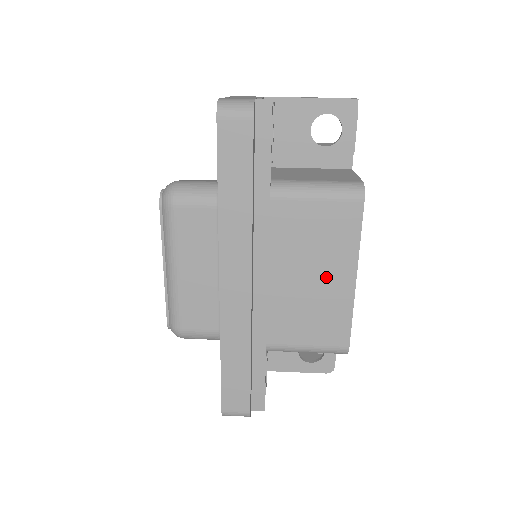
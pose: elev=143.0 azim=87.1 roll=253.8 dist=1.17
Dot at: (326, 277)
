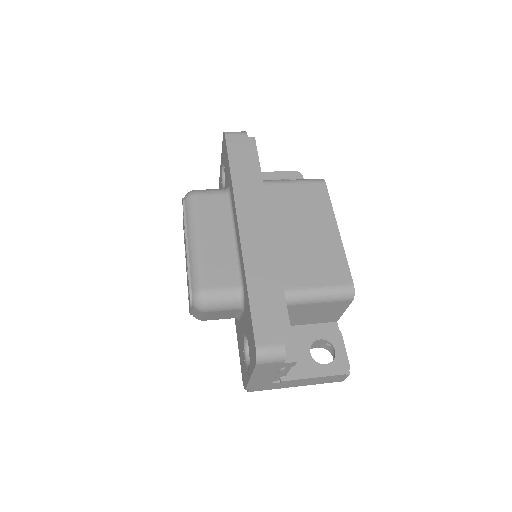
Dot at: (316, 230)
